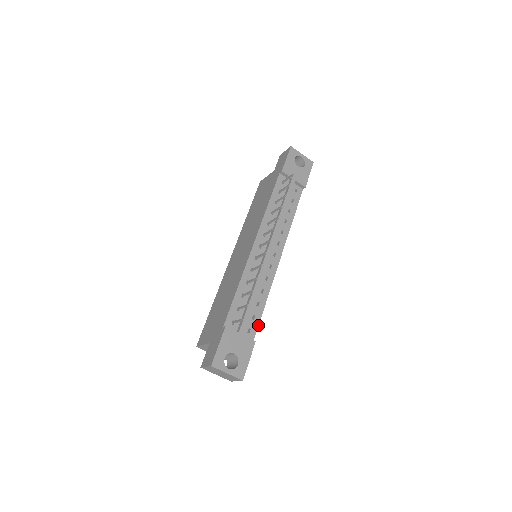
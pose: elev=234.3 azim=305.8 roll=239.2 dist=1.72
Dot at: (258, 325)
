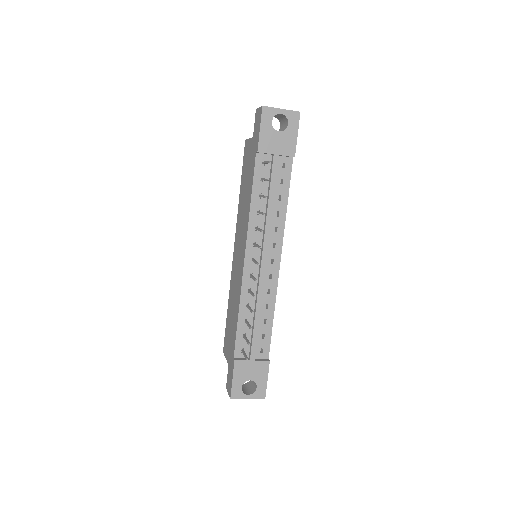
Dot at: (270, 342)
